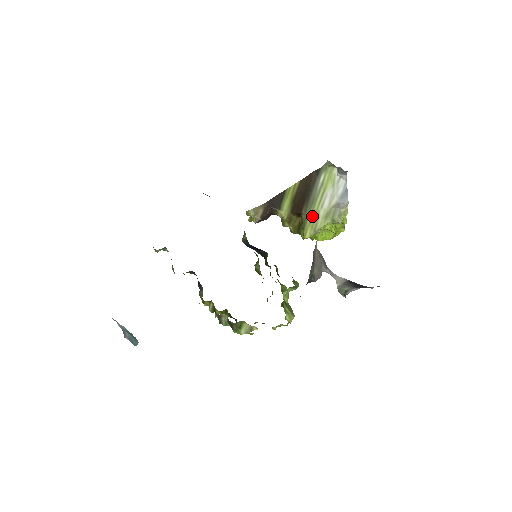
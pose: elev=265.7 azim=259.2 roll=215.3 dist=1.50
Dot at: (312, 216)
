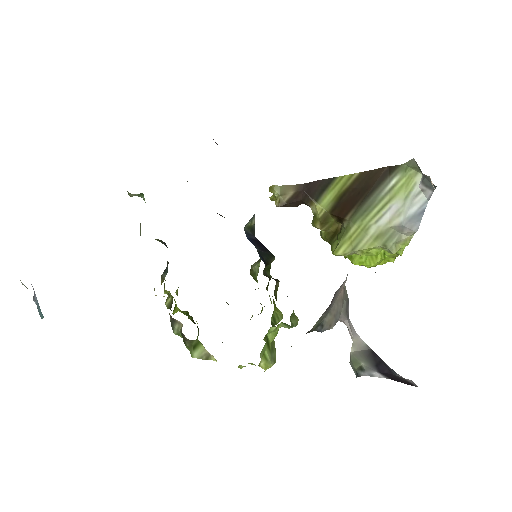
Dot at: (357, 228)
